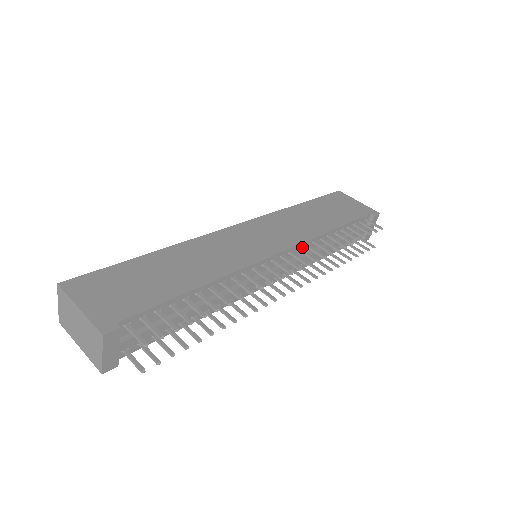
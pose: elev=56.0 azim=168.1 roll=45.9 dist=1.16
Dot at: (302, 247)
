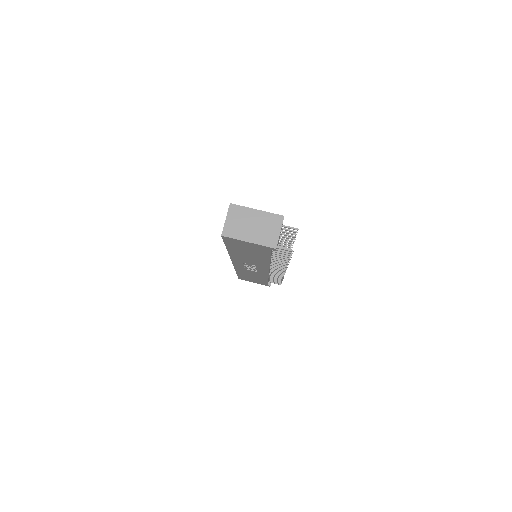
Dot at: occluded
